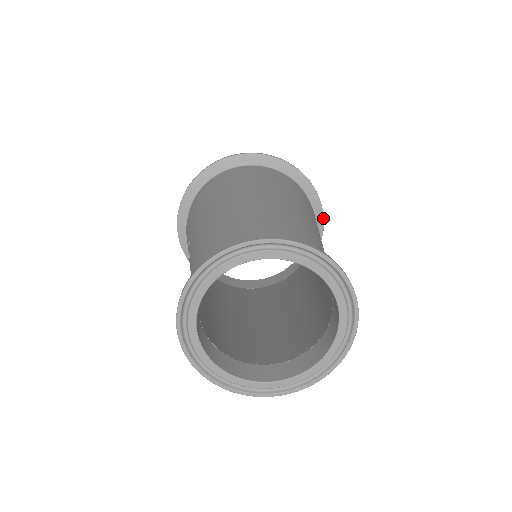
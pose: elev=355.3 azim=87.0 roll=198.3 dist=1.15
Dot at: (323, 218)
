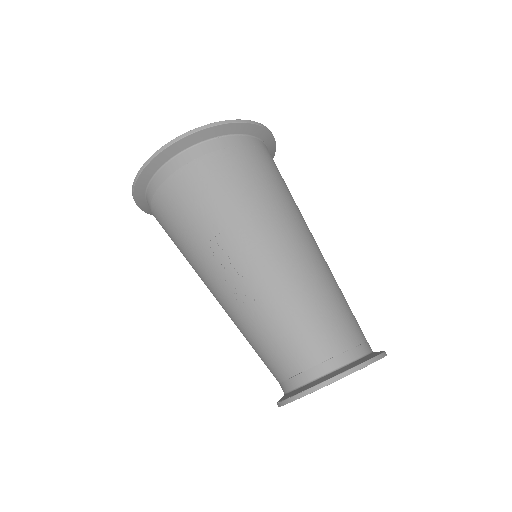
Dot at: occluded
